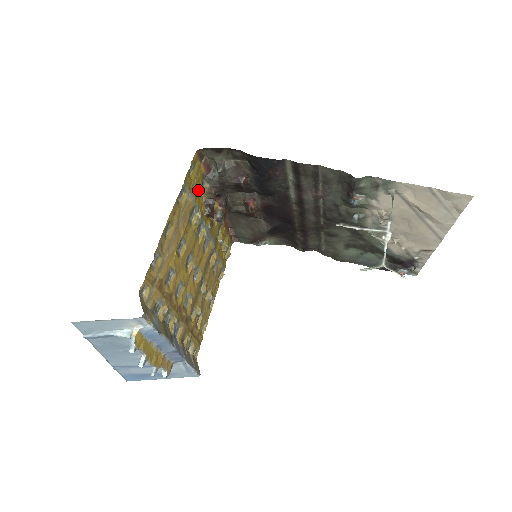
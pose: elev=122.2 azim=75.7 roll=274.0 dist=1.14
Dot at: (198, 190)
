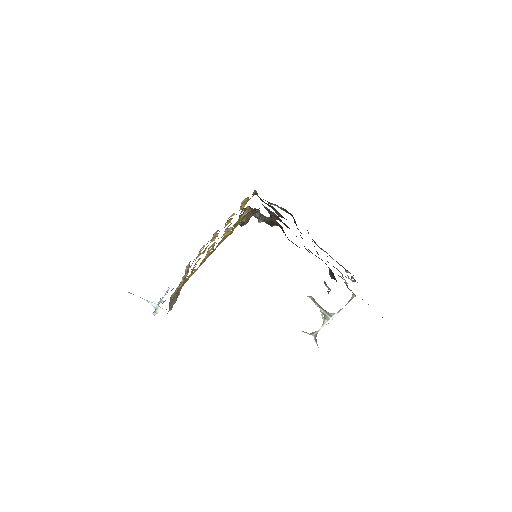
Dot at: occluded
